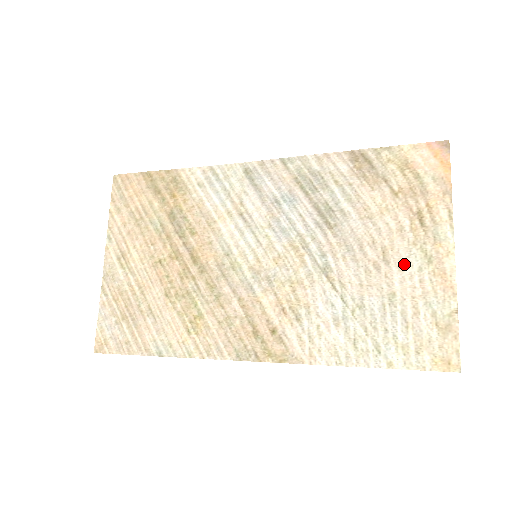
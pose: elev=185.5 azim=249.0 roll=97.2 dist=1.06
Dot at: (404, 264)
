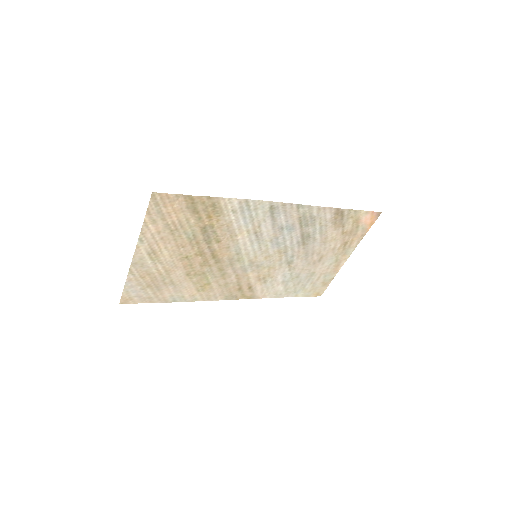
Dot at: (326, 262)
